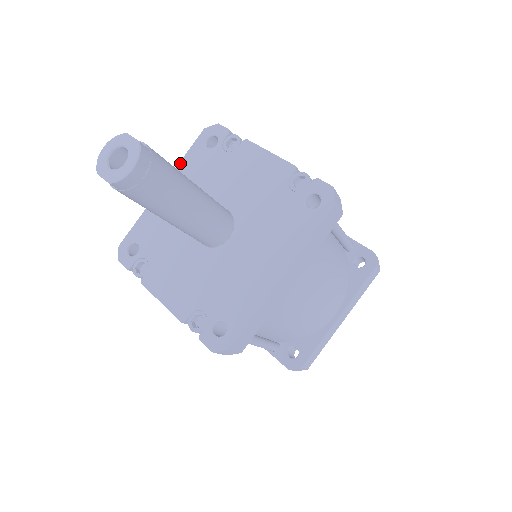
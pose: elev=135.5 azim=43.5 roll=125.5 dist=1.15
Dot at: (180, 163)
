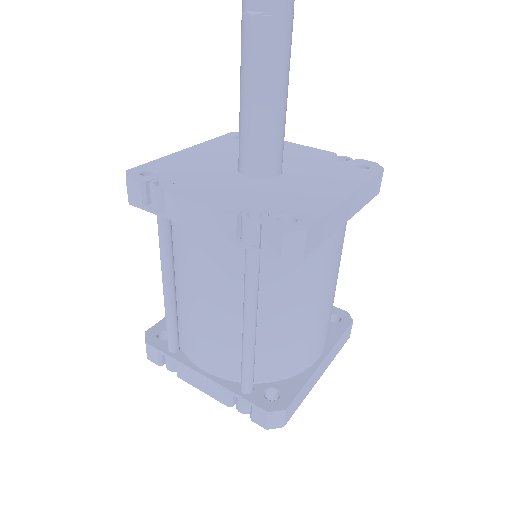
Dot at: (207, 141)
